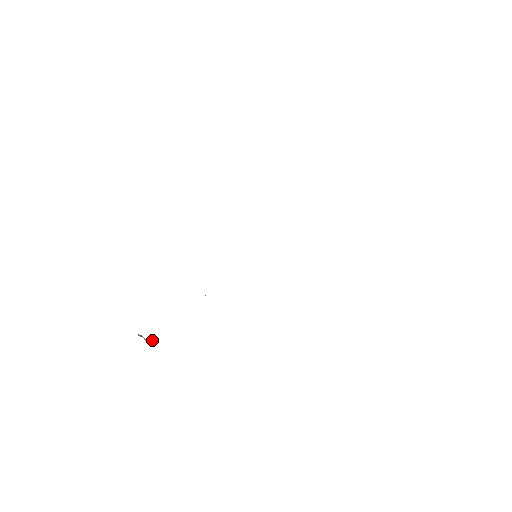
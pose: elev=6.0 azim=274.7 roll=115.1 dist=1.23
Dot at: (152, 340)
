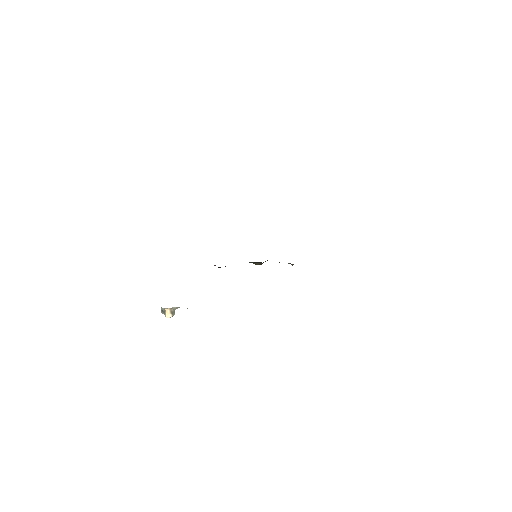
Dot at: (171, 311)
